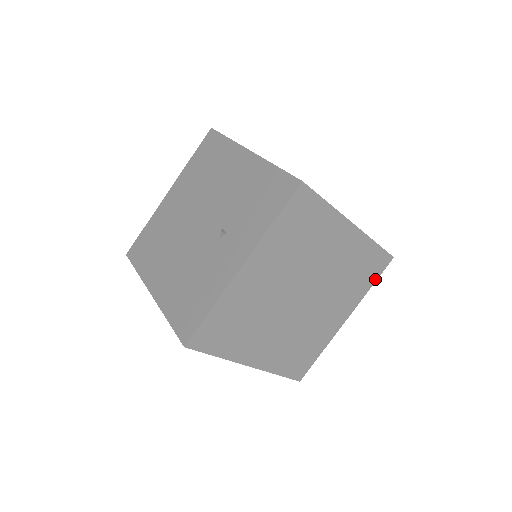
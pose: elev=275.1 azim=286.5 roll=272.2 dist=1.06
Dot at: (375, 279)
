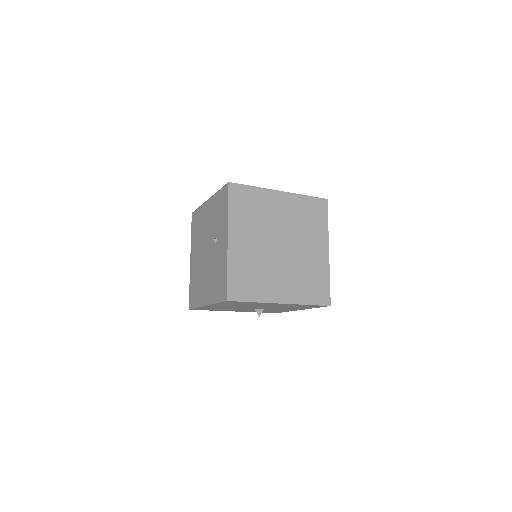
Dot at: (326, 217)
